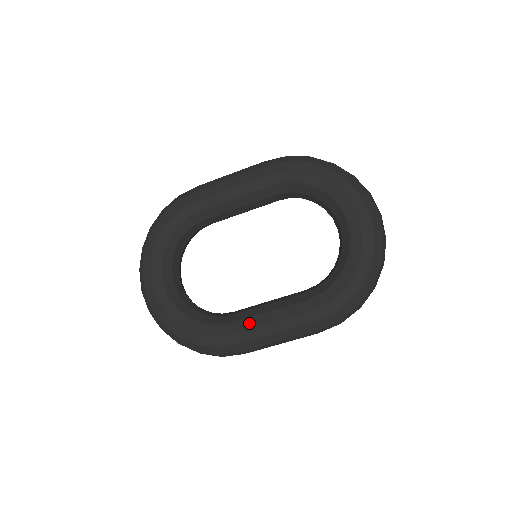
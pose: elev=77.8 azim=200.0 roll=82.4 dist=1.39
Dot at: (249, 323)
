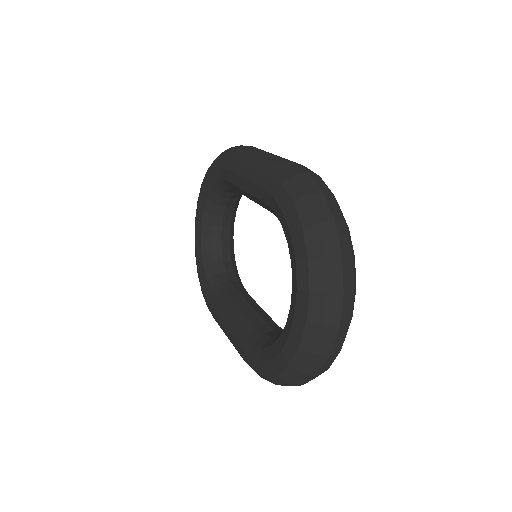
Dot at: (219, 311)
